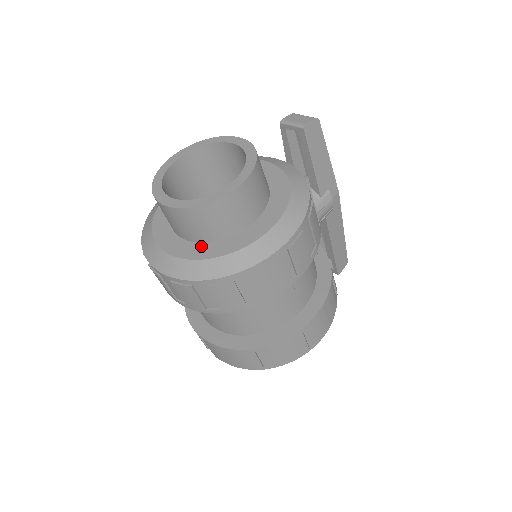
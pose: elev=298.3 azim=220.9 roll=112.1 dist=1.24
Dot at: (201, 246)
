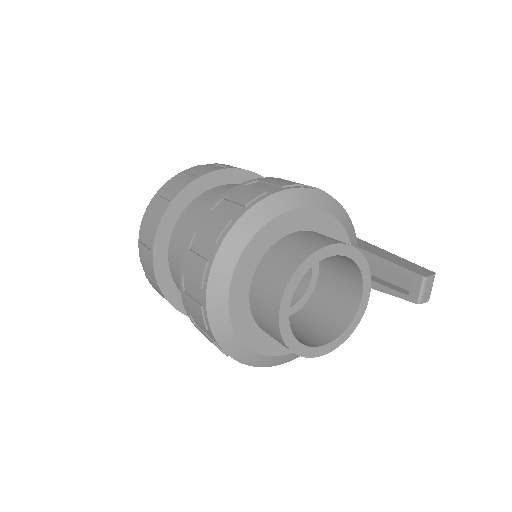
Dot at: occluded
